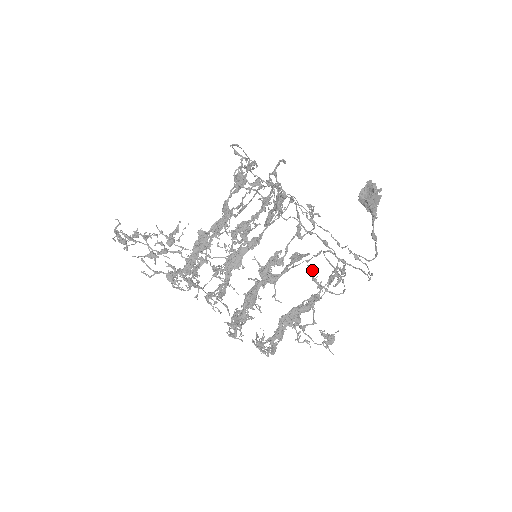
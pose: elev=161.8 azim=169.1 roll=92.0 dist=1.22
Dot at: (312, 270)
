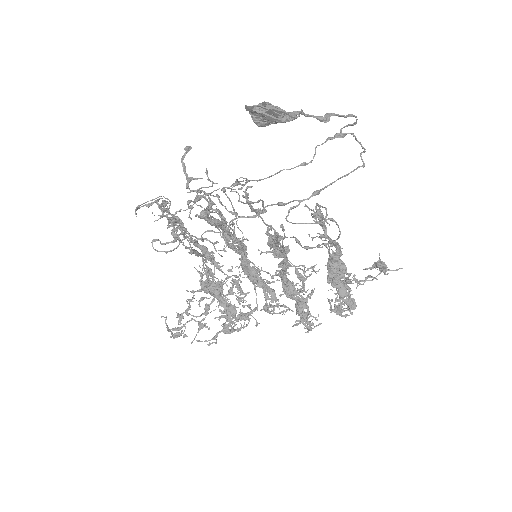
Dot at: occluded
